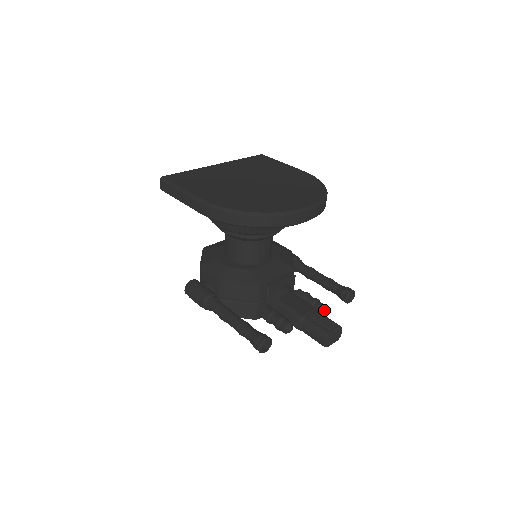
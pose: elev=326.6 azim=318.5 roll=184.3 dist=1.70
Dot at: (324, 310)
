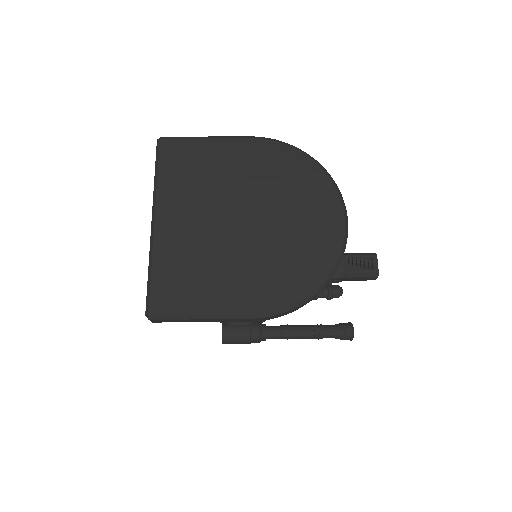
Dot at: occluded
